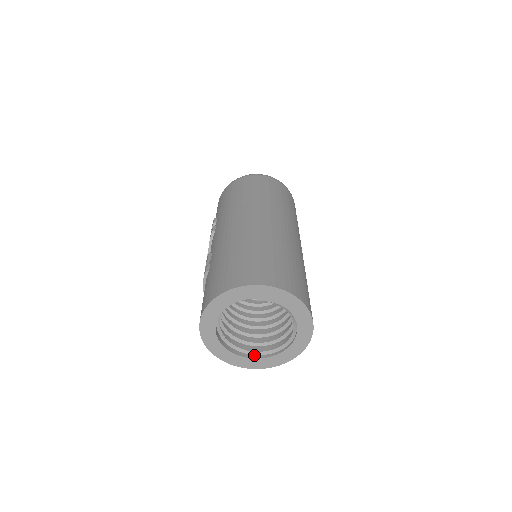
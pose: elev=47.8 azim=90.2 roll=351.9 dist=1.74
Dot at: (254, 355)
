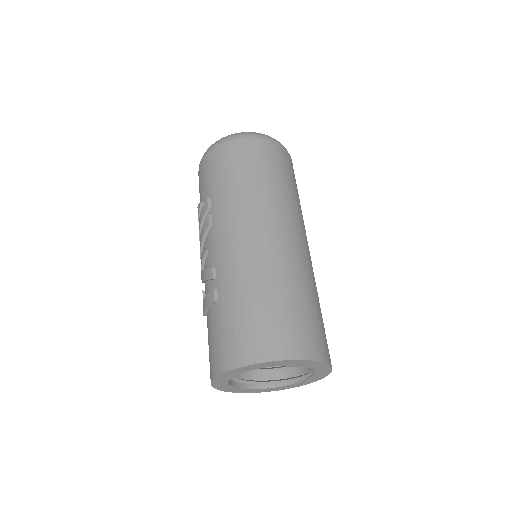
Dot at: (257, 385)
